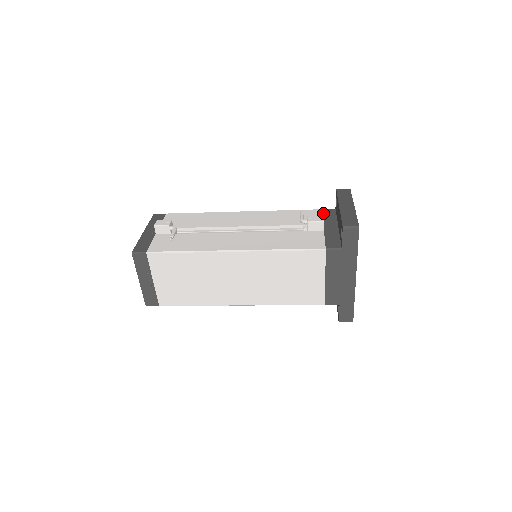
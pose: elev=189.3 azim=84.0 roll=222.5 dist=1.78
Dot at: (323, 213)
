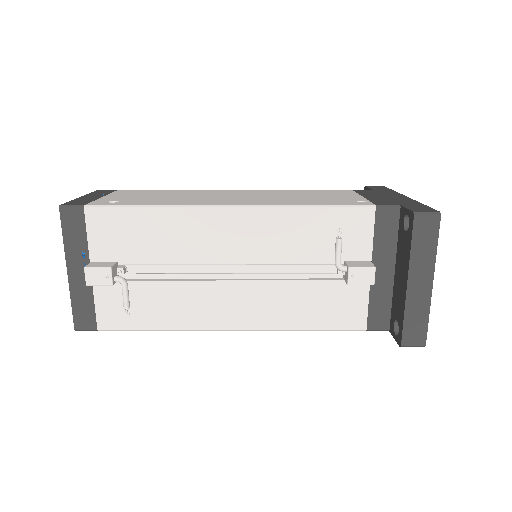
Dot at: (376, 223)
